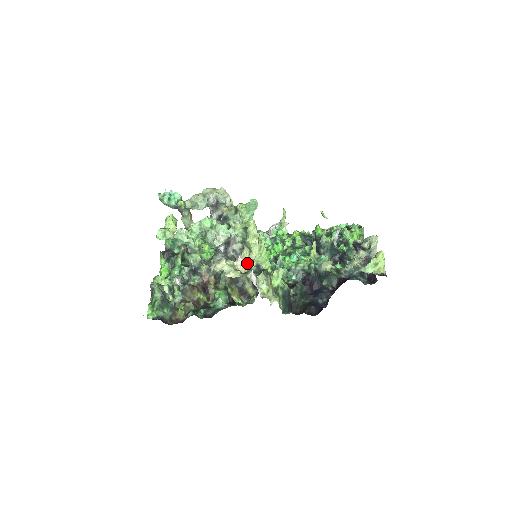
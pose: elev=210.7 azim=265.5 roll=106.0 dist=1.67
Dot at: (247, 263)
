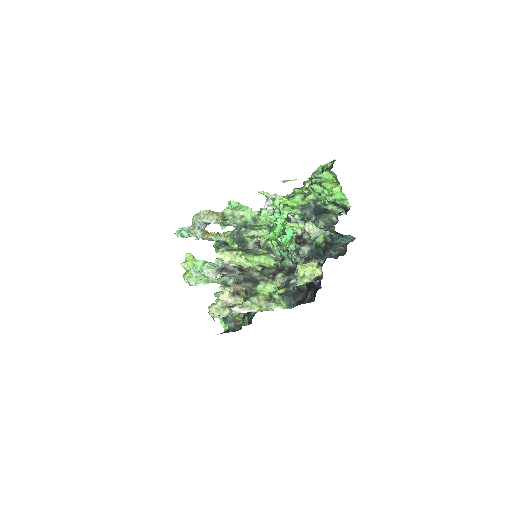
Dot at: (231, 297)
